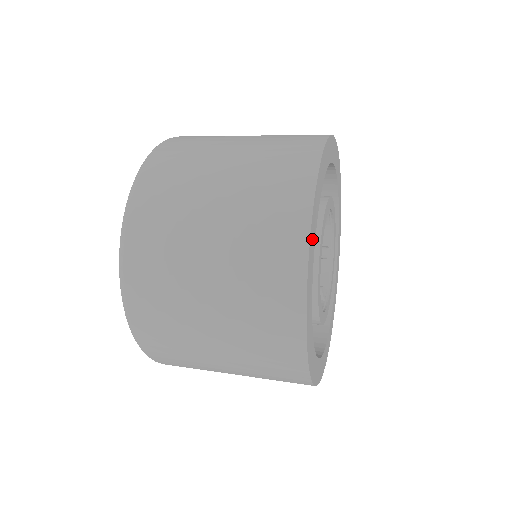
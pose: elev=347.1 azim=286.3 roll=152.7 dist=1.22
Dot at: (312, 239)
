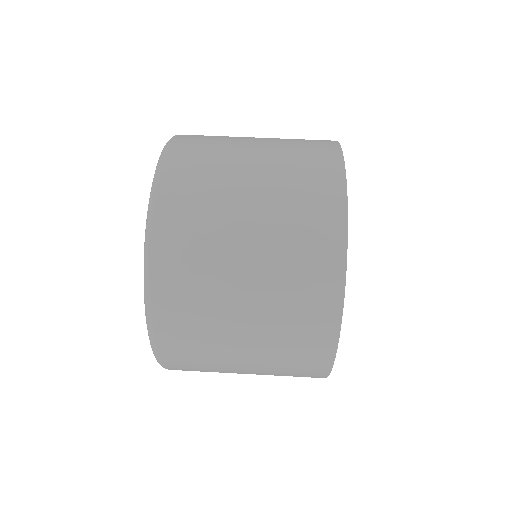
Dot at: occluded
